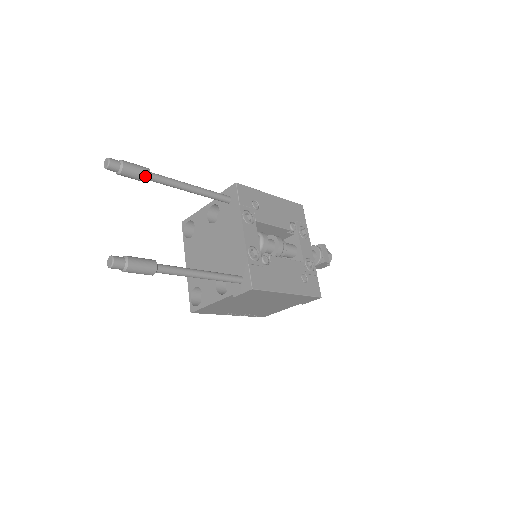
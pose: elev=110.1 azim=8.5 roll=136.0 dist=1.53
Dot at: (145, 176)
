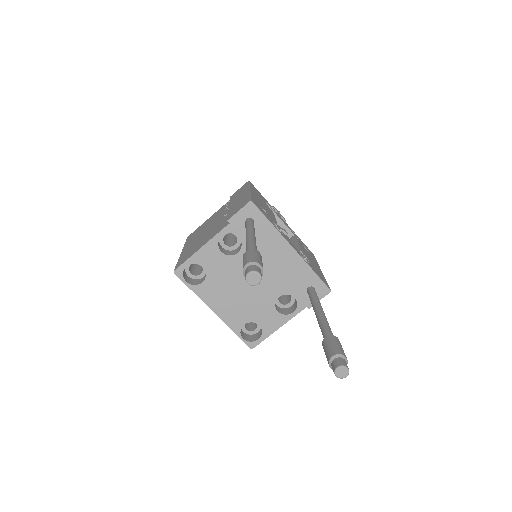
Dot at: occluded
